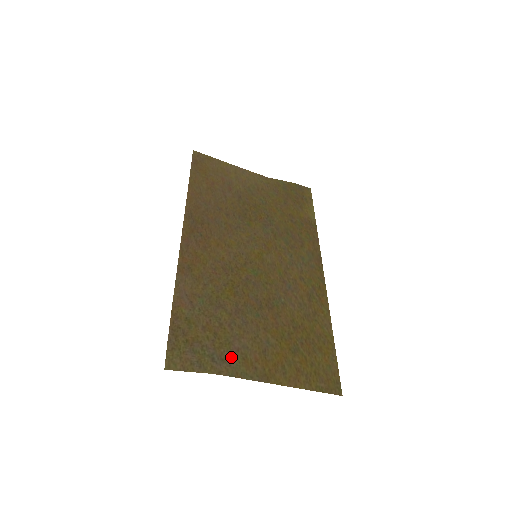
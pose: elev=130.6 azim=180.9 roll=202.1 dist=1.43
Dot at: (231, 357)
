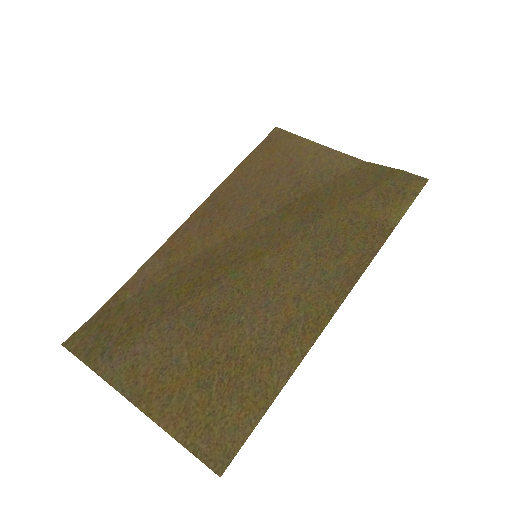
Dot at: (121, 359)
